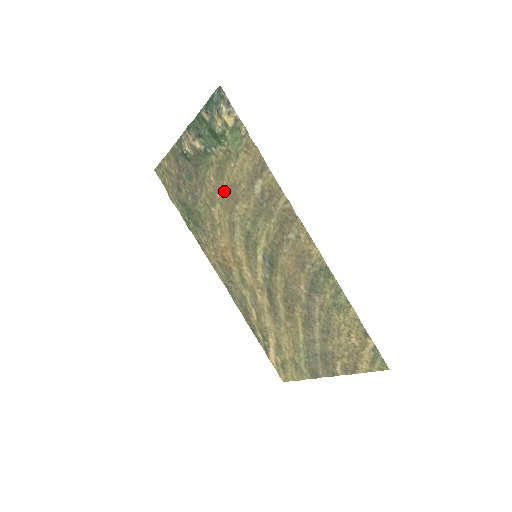
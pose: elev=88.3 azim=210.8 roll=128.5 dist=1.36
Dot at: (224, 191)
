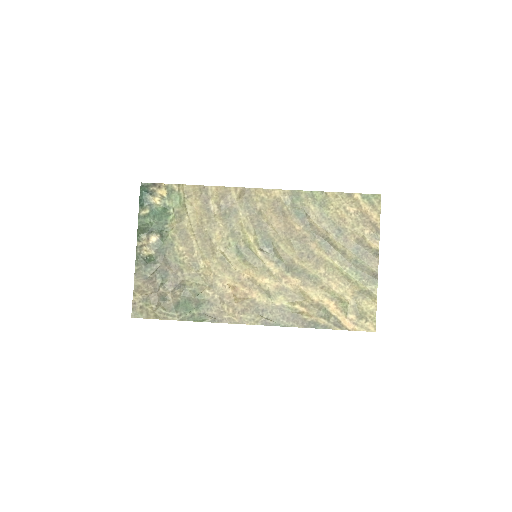
Dot at: (196, 244)
